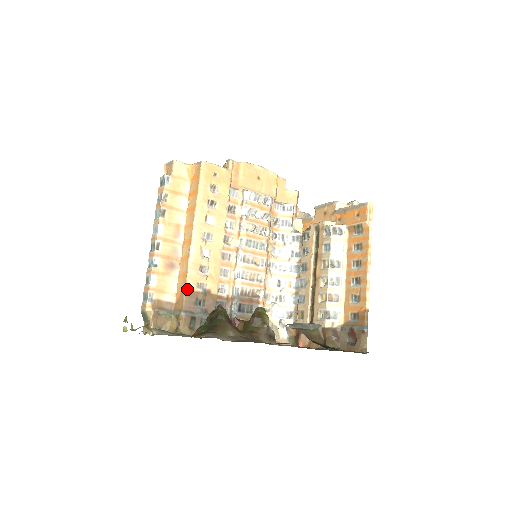
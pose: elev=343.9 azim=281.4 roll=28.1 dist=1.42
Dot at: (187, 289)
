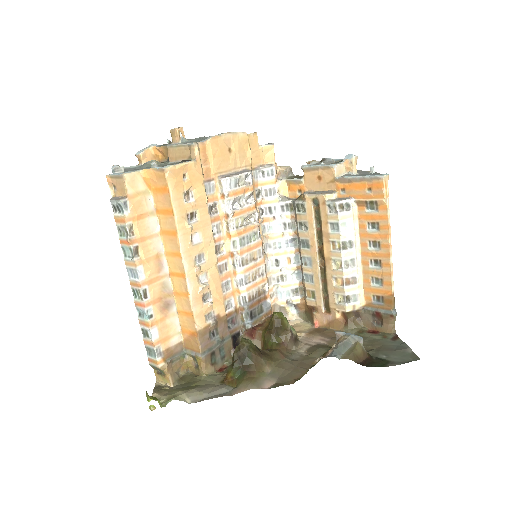
Dot at: (198, 330)
